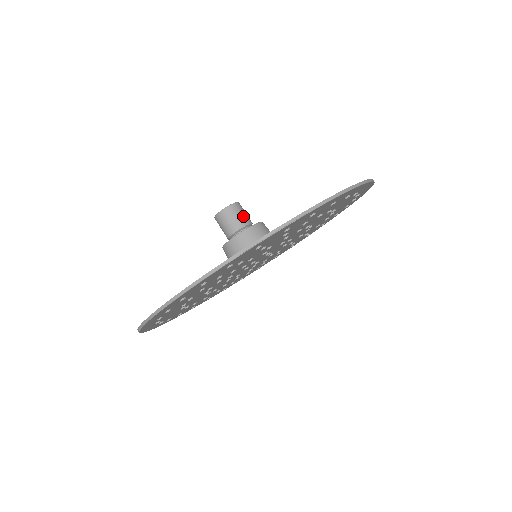
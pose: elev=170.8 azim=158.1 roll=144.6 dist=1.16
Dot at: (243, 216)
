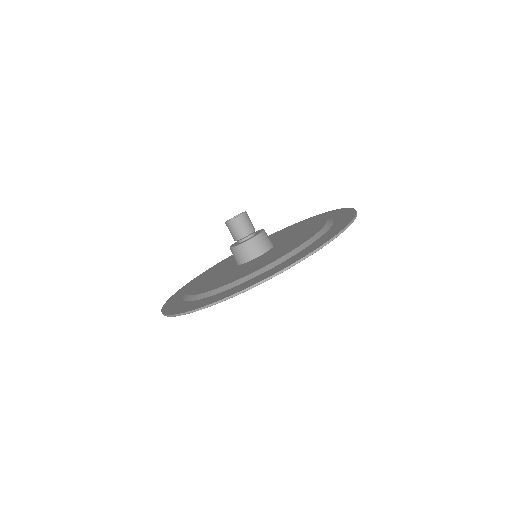
Dot at: (245, 227)
